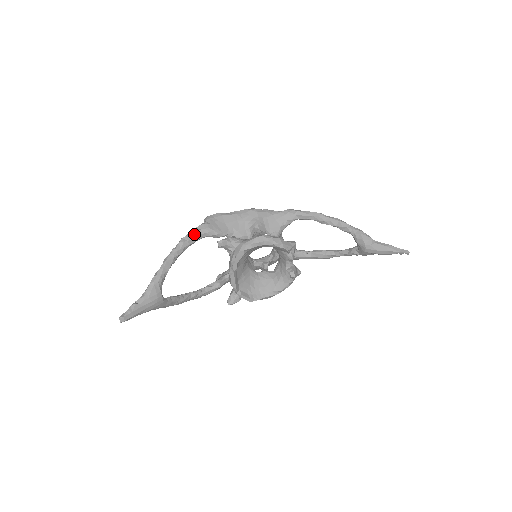
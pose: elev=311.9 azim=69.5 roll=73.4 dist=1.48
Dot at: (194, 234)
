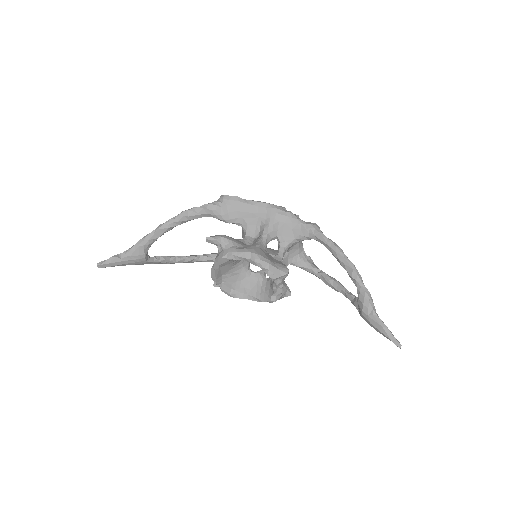
Dot at: (198, 211)
